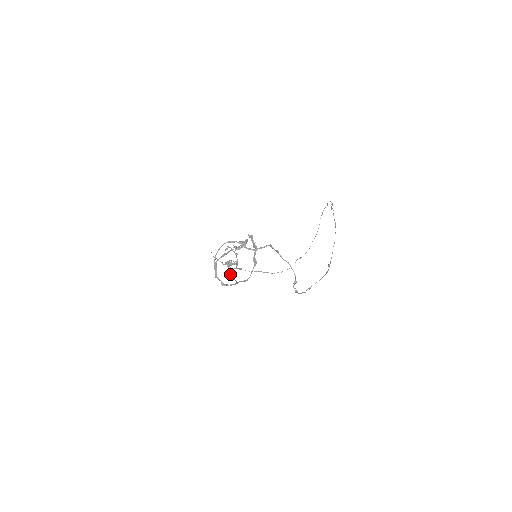
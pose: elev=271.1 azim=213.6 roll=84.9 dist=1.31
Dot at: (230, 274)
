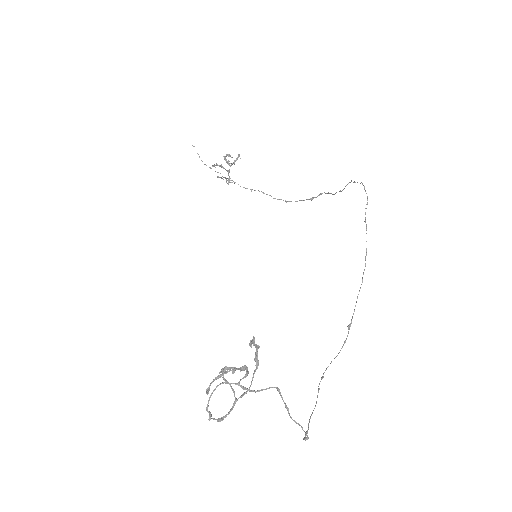
Dot at: (226, 381)
